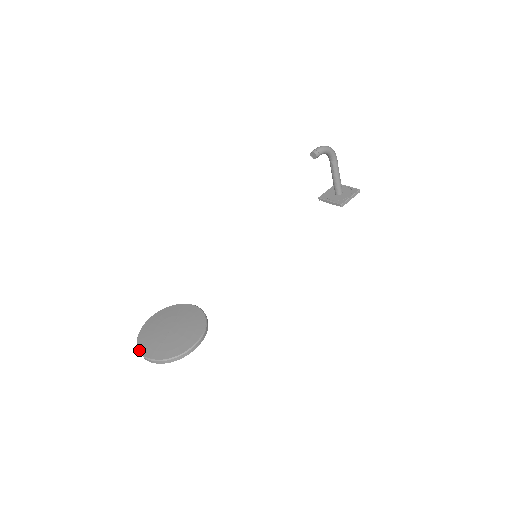
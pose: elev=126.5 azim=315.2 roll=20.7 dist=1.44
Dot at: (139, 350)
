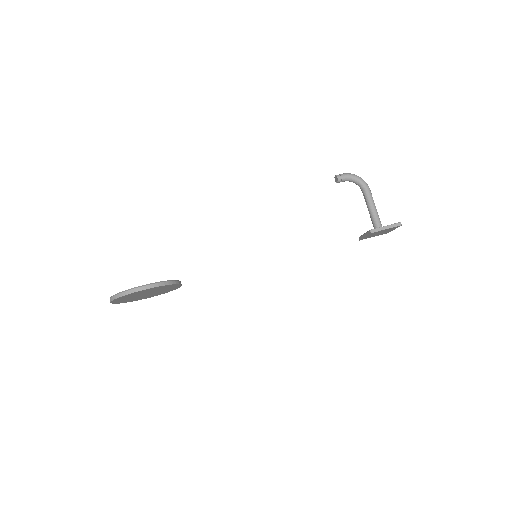
Dot at: occluded
